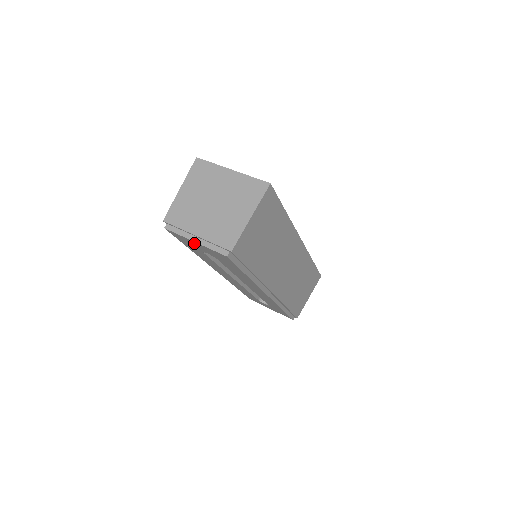
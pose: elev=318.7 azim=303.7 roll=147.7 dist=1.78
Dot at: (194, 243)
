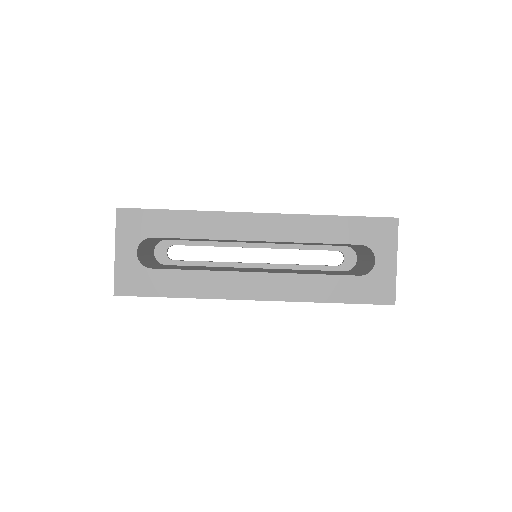
Dot at: occluded
